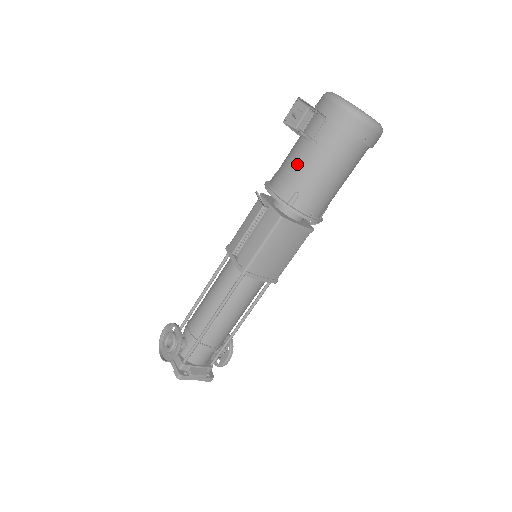
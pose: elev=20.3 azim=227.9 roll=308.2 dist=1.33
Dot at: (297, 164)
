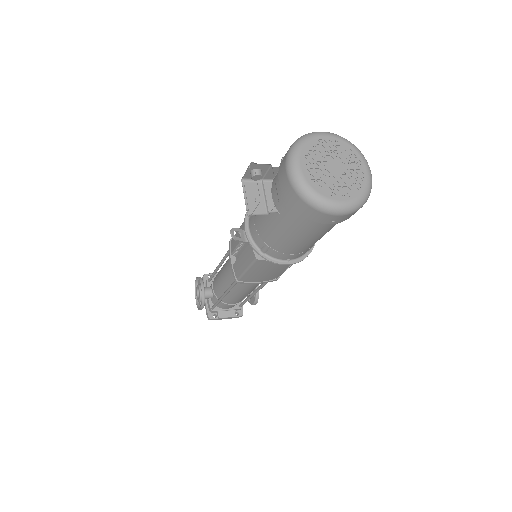
Dot at: (264, 220)
